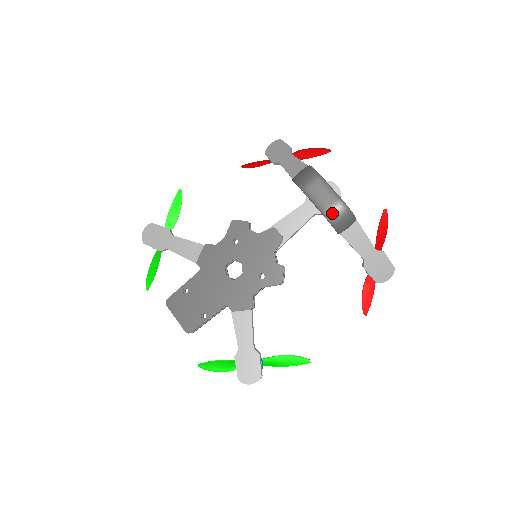
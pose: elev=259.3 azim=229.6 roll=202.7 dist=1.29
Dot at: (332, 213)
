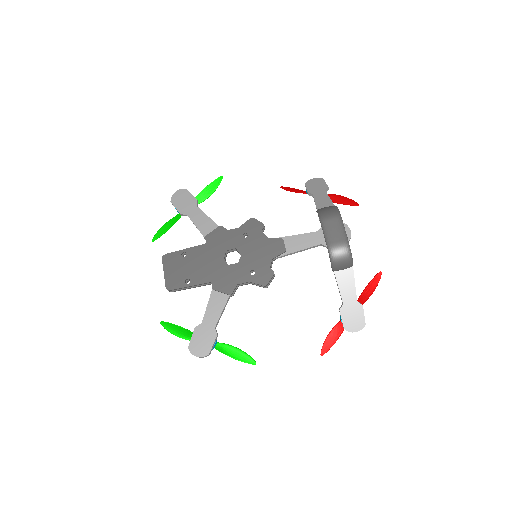
Dot at: (335, 250)
